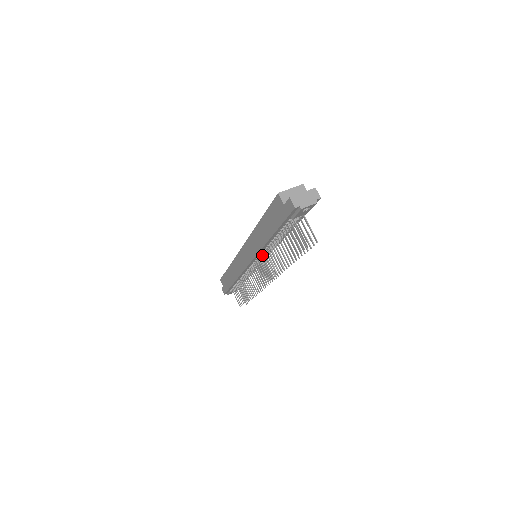
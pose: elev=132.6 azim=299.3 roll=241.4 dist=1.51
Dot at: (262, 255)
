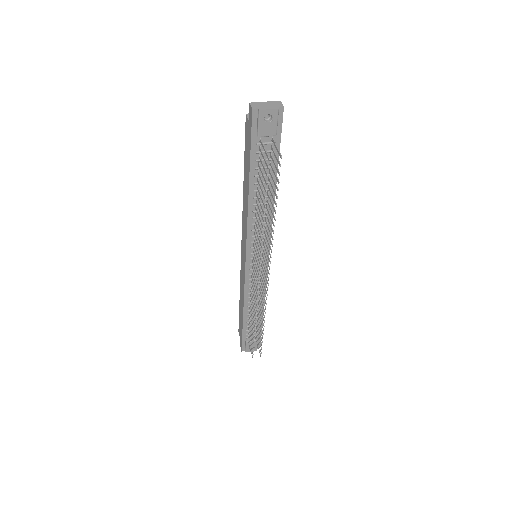
Dot at: (254, 238)
